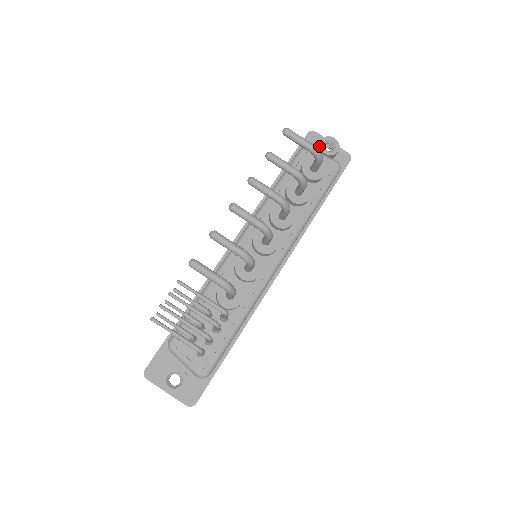
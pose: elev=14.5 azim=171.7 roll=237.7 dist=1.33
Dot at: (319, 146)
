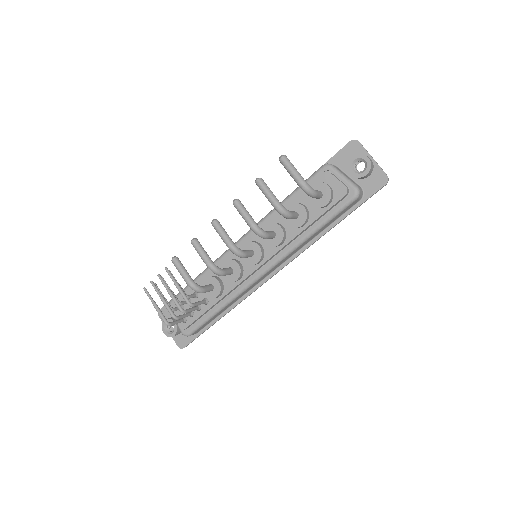
Dot at: (348, 164)
